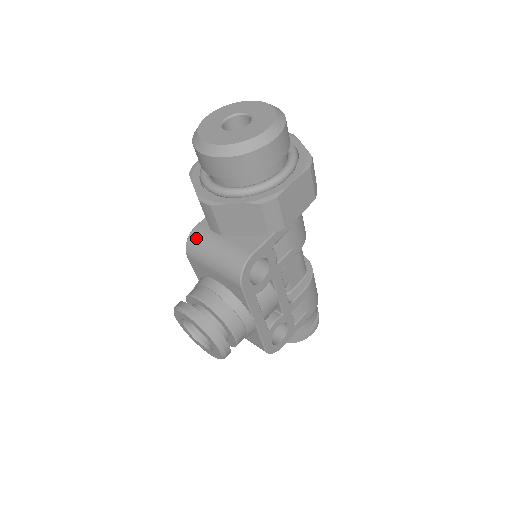
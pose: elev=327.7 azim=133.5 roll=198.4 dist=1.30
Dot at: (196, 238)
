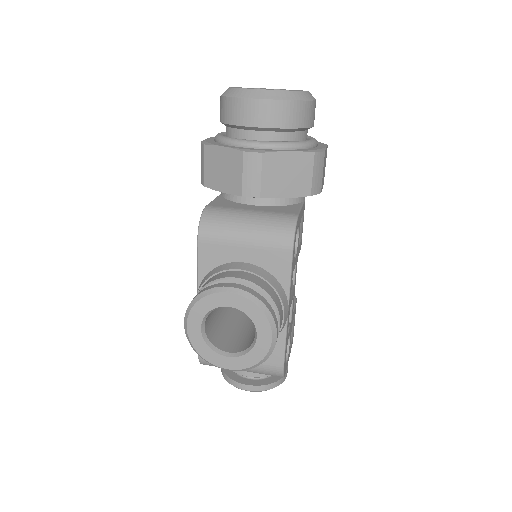
Dot at: (215, 213)
